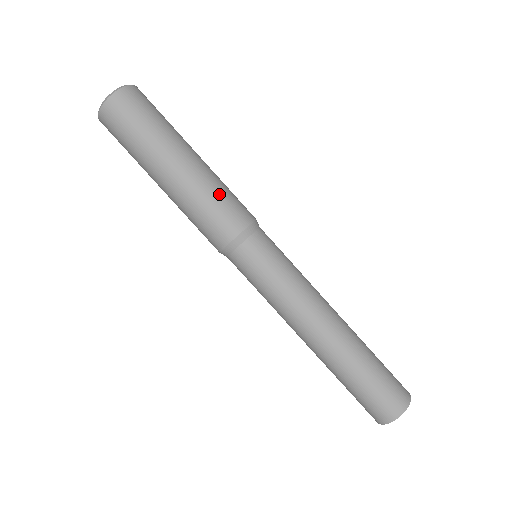
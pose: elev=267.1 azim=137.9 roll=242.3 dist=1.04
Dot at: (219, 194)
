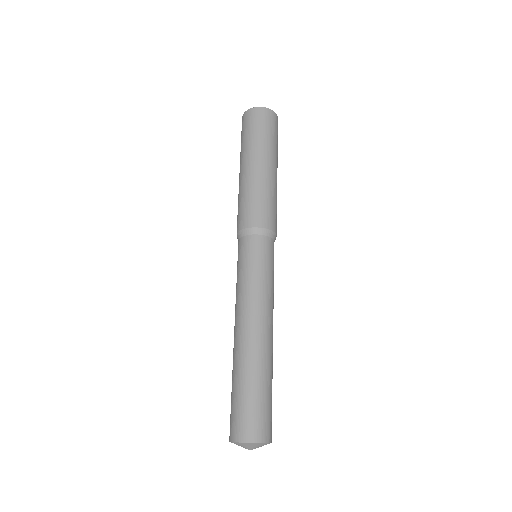
Dot at: (263, 197)
